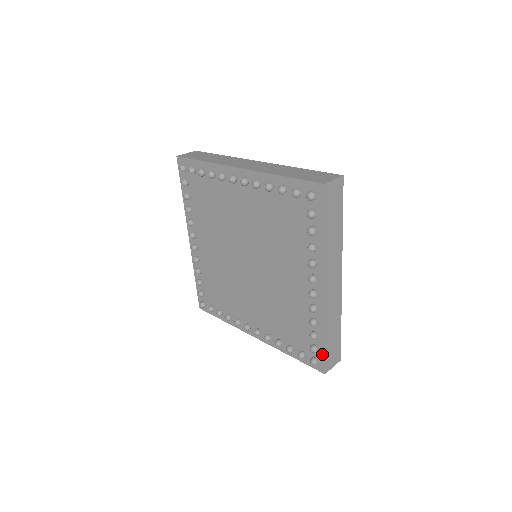
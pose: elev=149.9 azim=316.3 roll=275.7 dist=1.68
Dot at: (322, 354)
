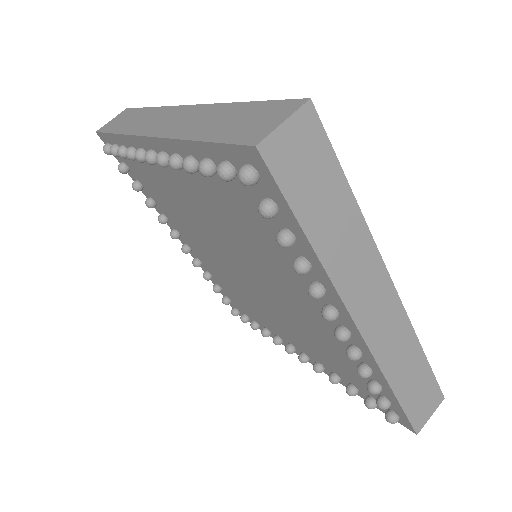
Dot at: (400, 411)
